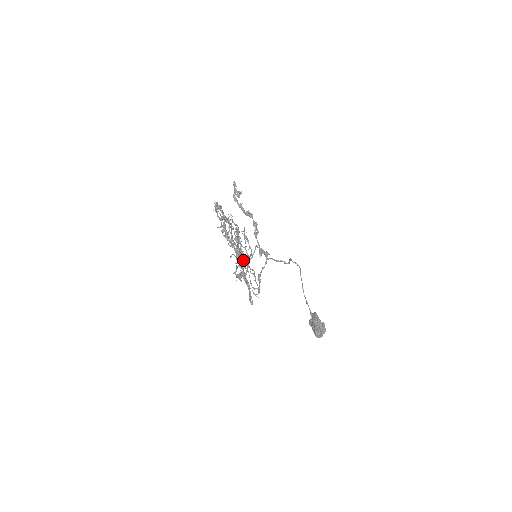
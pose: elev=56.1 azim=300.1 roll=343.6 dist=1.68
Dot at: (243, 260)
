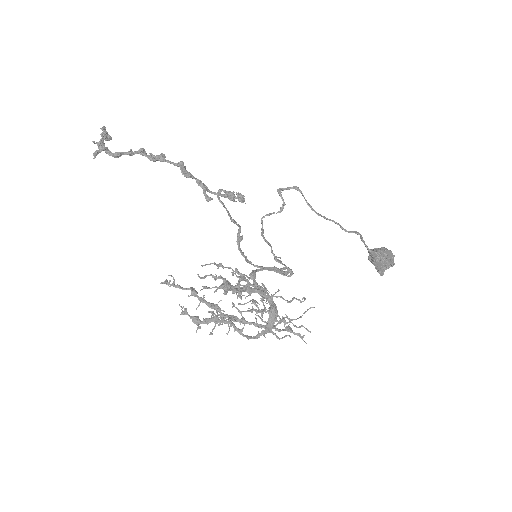
Dot at: (262, 296)
